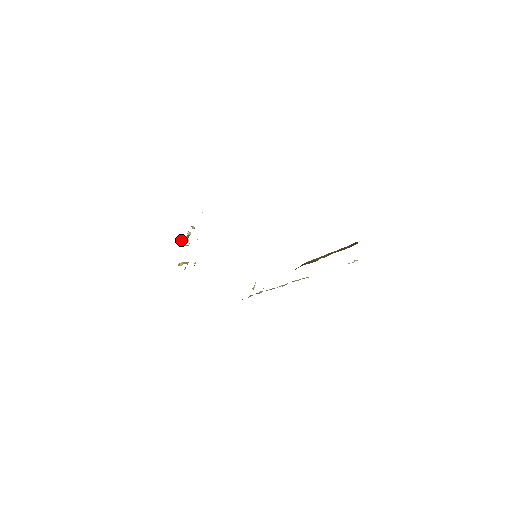
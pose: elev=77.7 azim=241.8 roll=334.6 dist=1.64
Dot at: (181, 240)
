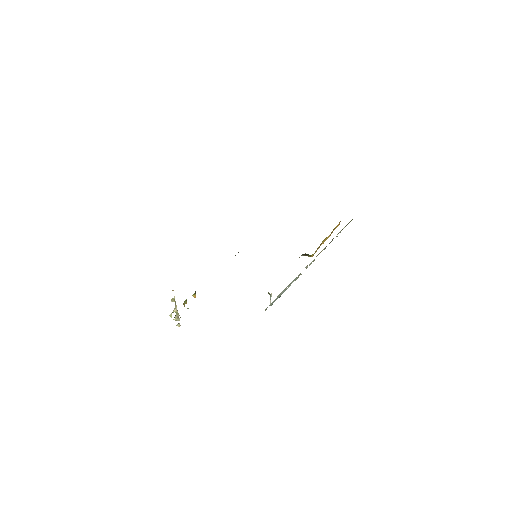
Dot at: (170, 314)
